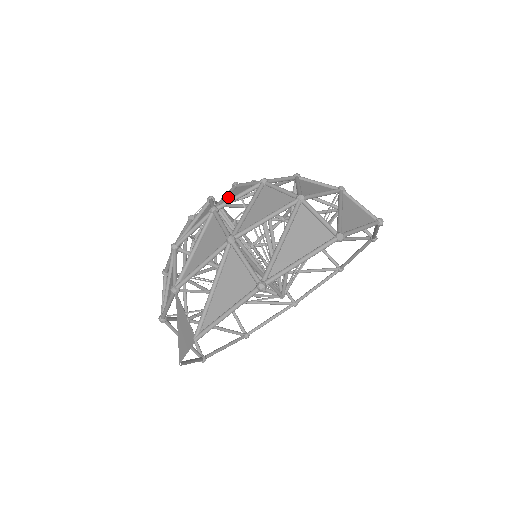
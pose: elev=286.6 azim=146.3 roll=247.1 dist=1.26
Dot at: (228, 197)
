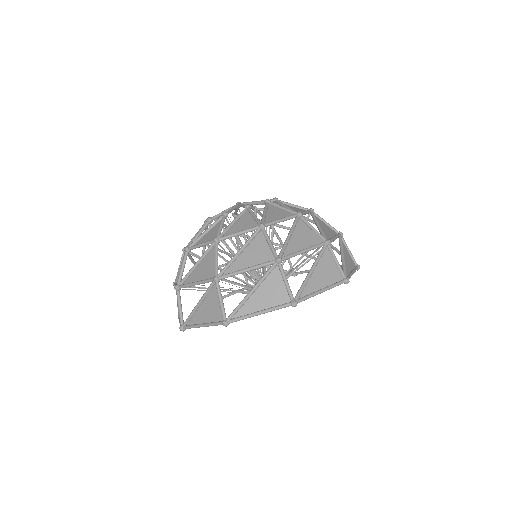
Dot at: (207, 233)
